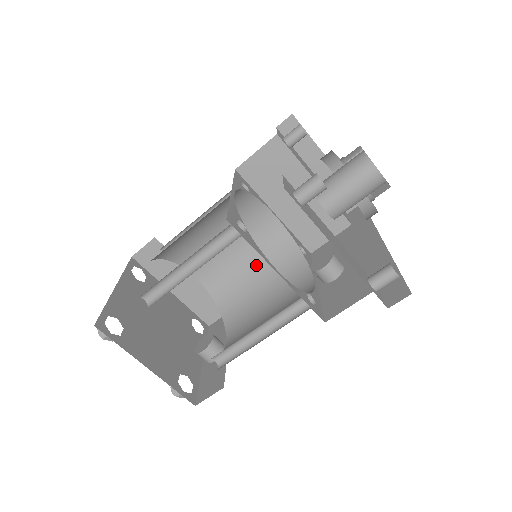
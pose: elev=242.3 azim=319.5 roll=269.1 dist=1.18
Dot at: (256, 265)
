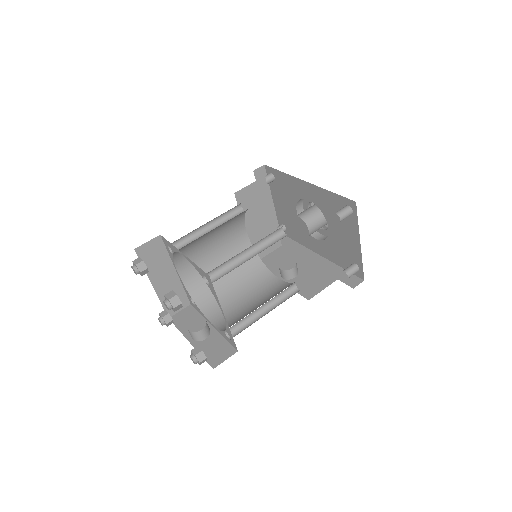
Dot at: occluded
